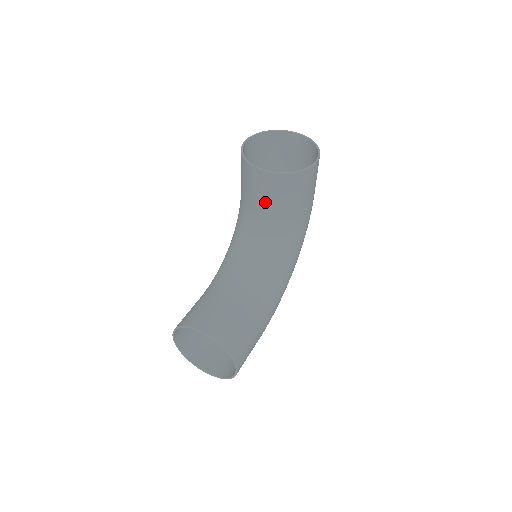
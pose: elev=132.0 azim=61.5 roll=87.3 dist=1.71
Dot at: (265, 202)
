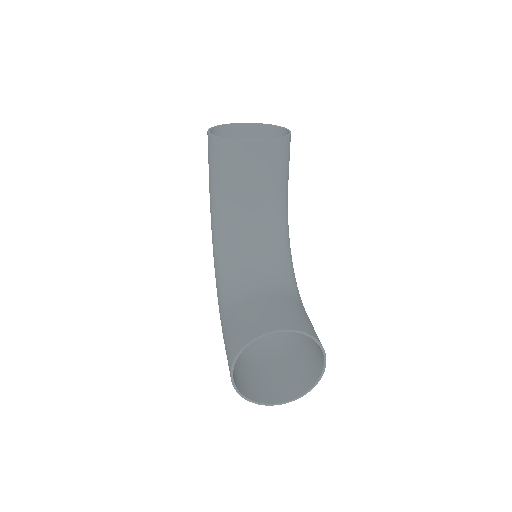
Dot at: (261, 181)
